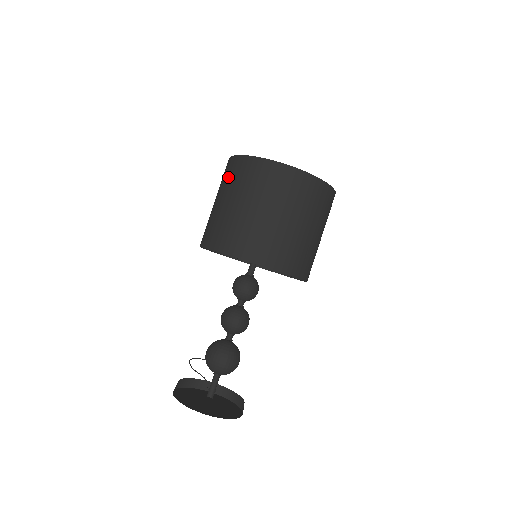
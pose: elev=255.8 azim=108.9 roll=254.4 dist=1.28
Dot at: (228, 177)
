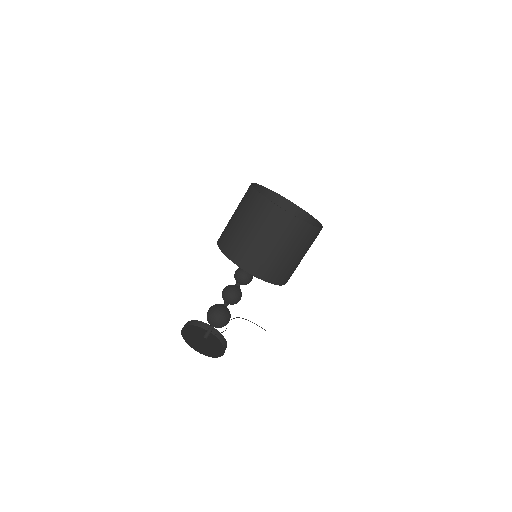
Dot at: occluded
